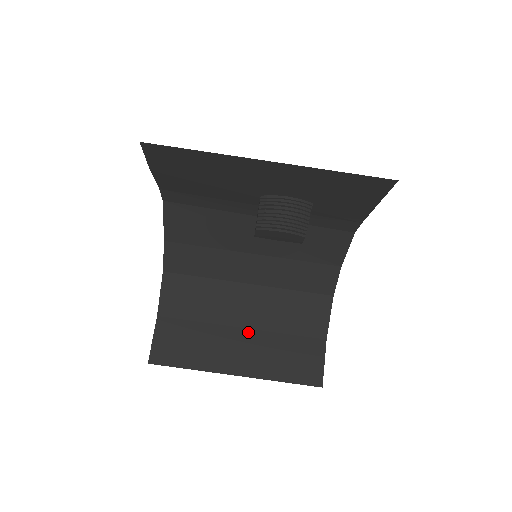
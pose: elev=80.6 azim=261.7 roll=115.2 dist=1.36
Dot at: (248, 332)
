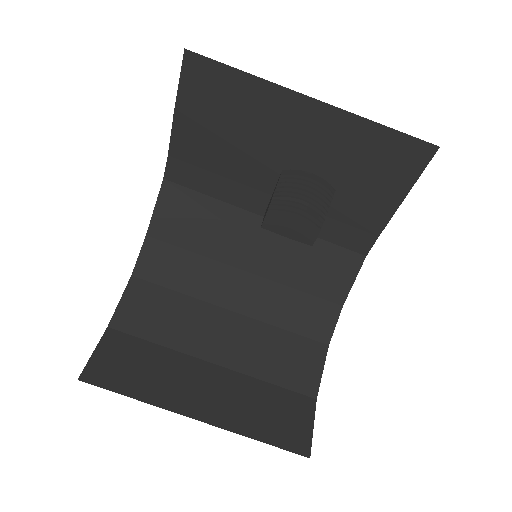
Dot at: (220, 370)
